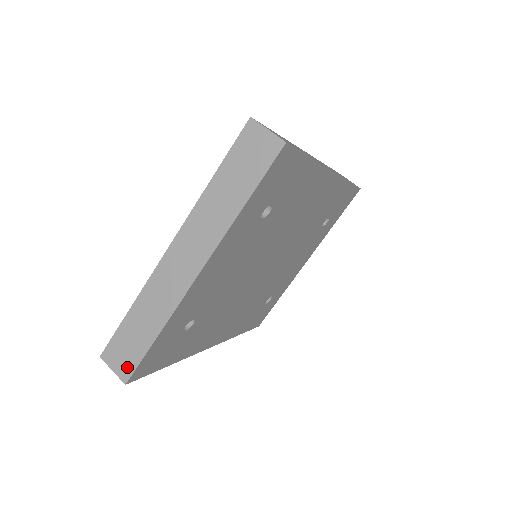
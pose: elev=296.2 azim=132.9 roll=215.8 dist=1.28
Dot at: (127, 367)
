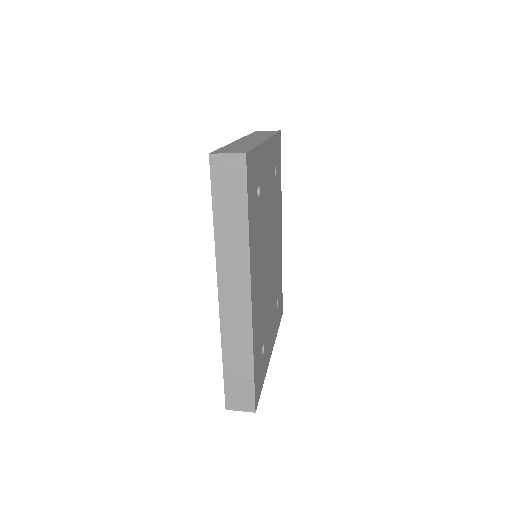
Dot at: (241, 151)
